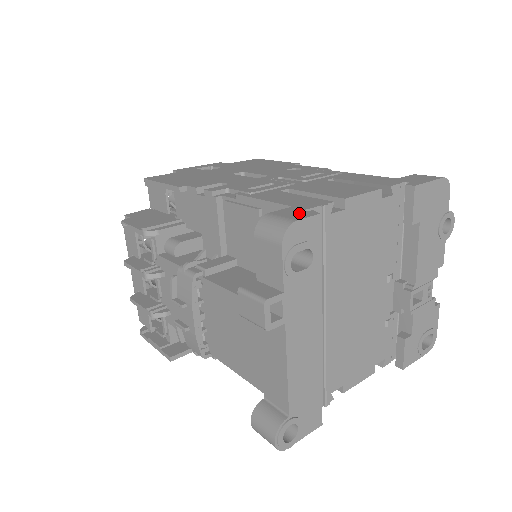
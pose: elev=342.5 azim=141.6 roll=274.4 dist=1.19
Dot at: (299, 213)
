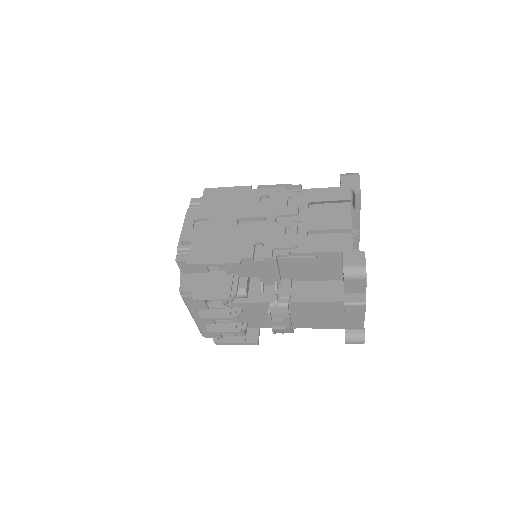
Dot at: (357, 257)
